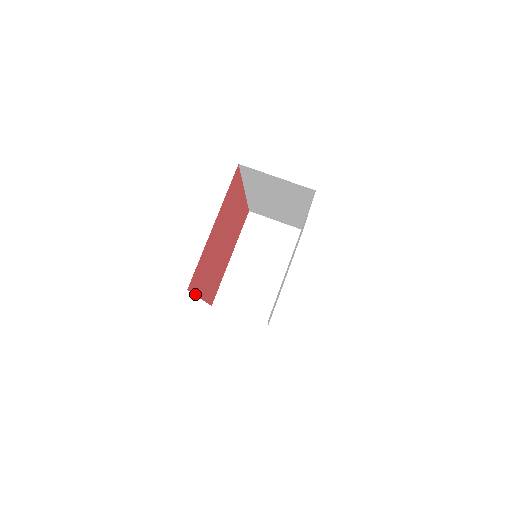
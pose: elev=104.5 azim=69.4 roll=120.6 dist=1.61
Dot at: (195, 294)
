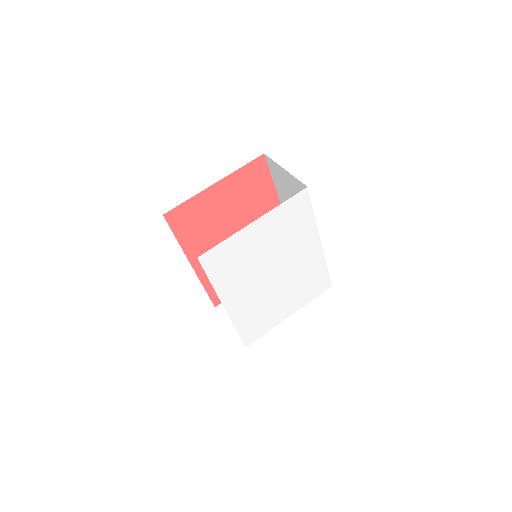
Dot at: (179, 242)
